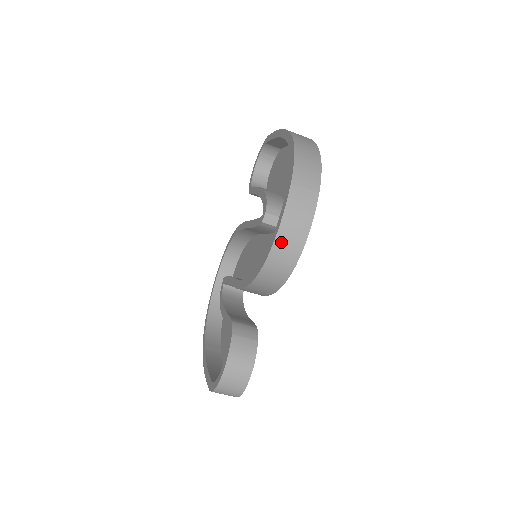
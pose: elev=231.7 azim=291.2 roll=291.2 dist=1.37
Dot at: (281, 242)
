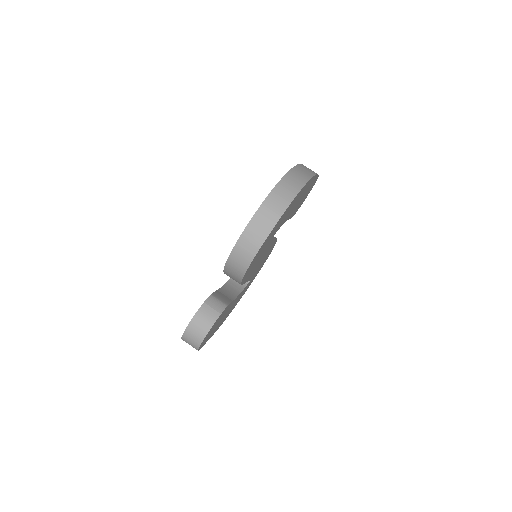
Dot at: (242, 244)
